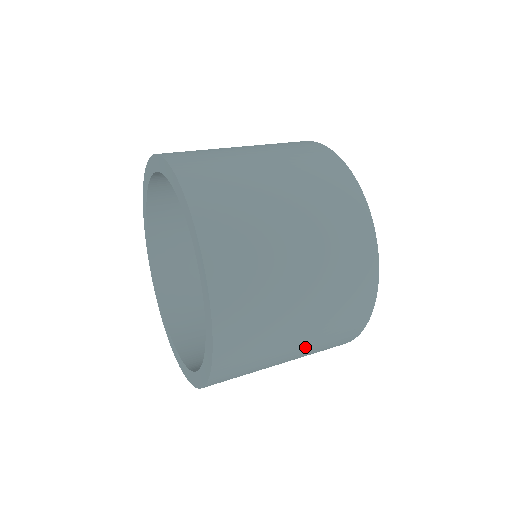
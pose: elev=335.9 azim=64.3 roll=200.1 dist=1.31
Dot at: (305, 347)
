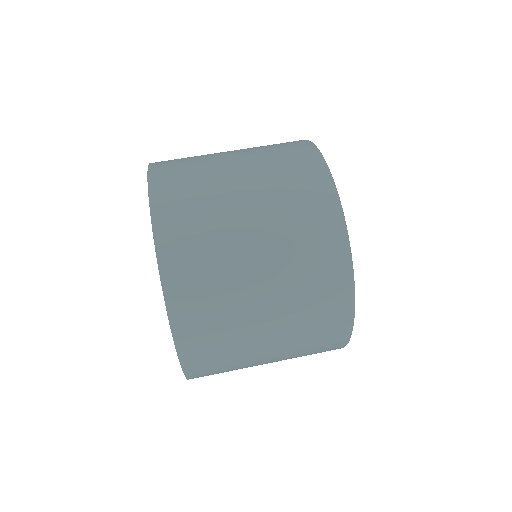
Dot at: occluded
